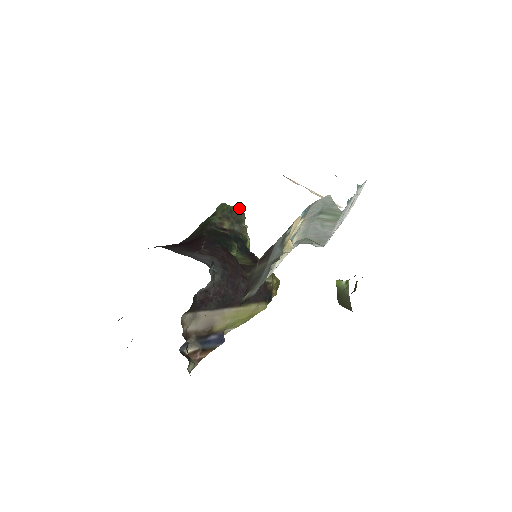
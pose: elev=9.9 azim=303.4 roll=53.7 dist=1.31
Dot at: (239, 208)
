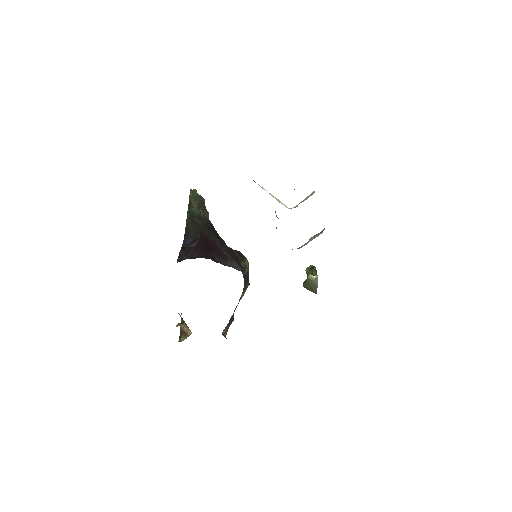
Dot at: (193, 189)
